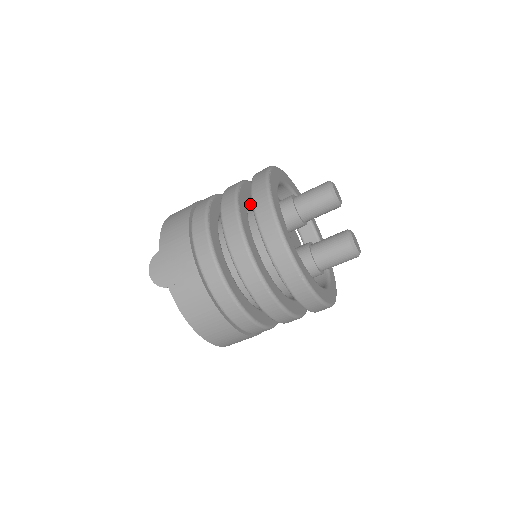
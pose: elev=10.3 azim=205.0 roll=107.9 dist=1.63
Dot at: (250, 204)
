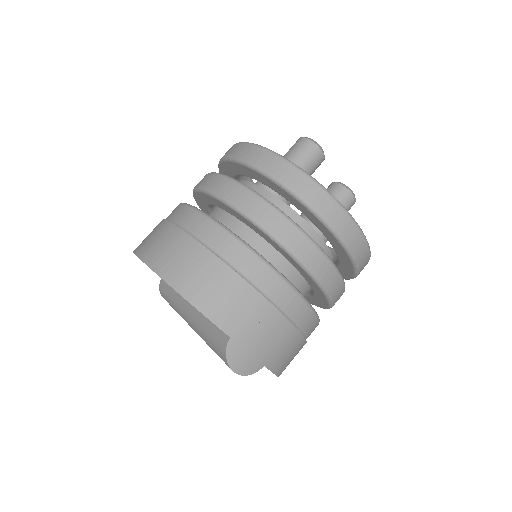
Dot at: occluded
